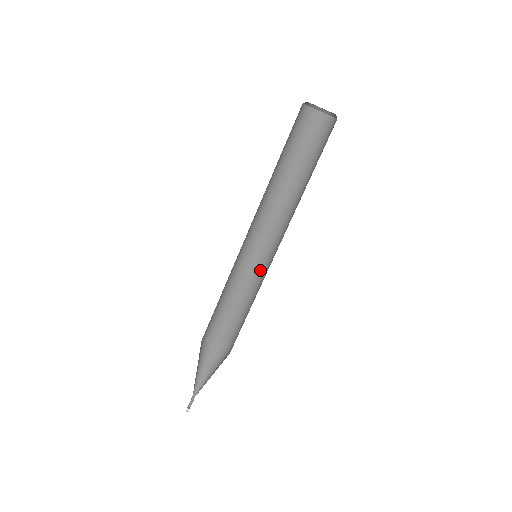
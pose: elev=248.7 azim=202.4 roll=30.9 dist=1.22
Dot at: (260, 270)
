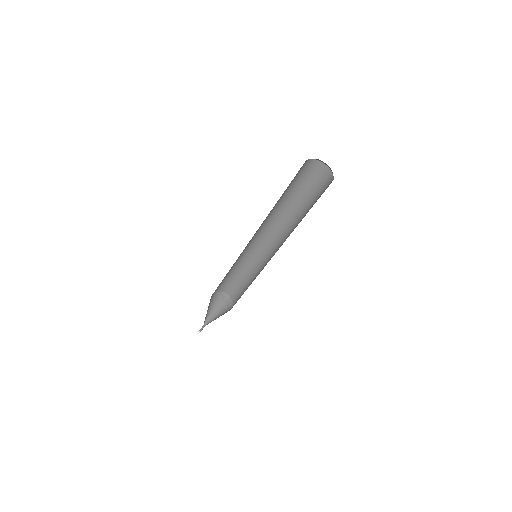
Dot at: (262, 269)
